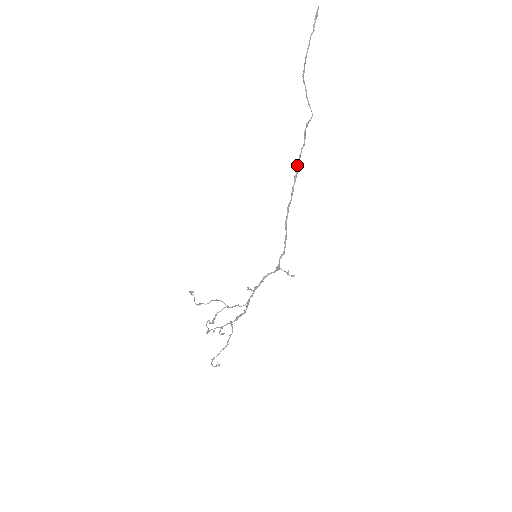
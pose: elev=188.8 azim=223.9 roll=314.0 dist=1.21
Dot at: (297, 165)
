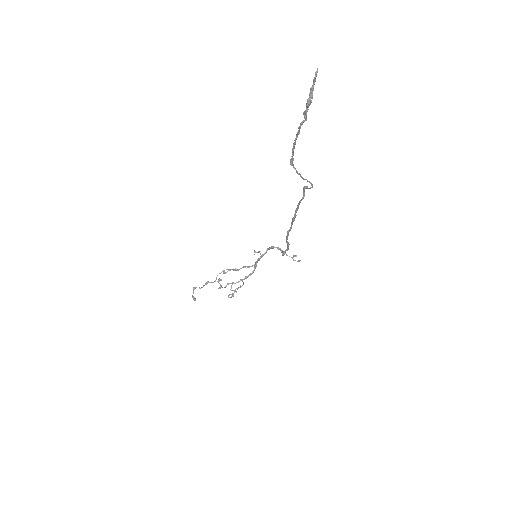
Dot at: (295, 211)
